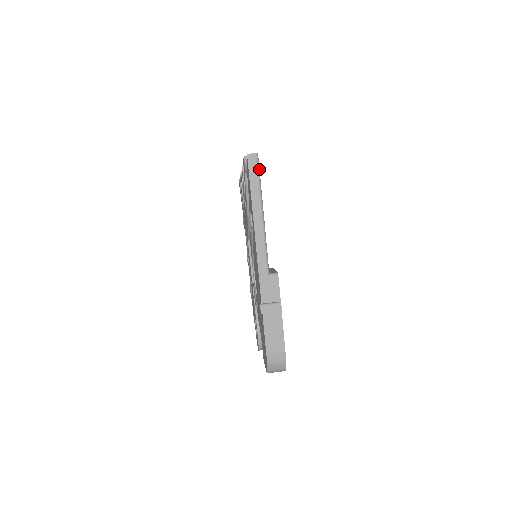
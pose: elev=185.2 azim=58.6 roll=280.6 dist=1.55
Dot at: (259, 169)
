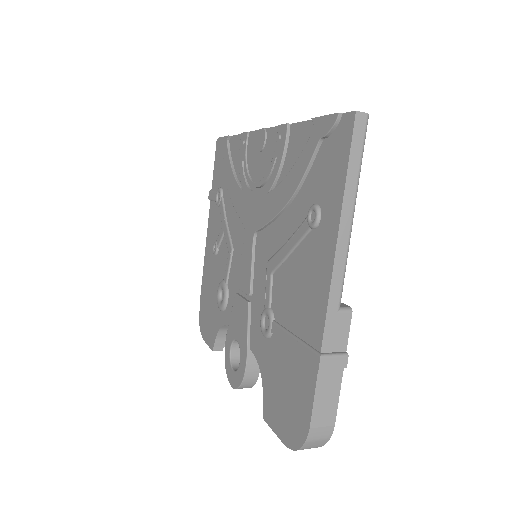
Dot at: (364, 140)
